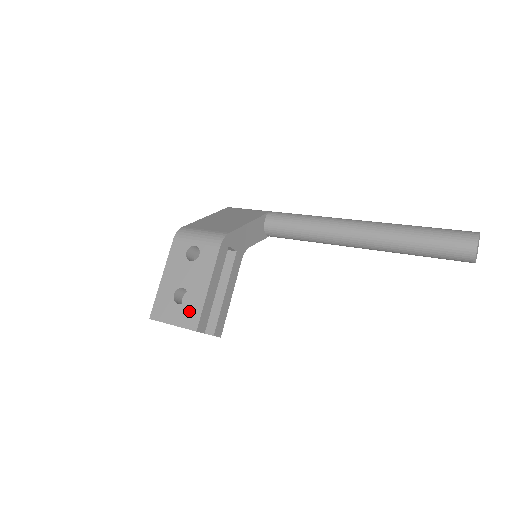
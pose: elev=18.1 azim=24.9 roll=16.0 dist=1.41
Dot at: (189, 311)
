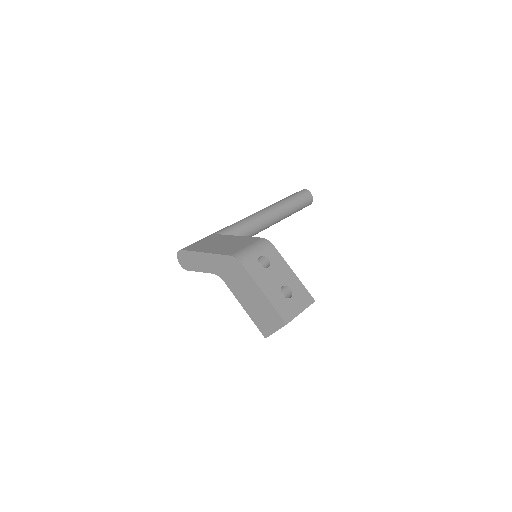
Dot at: (300, 295)
